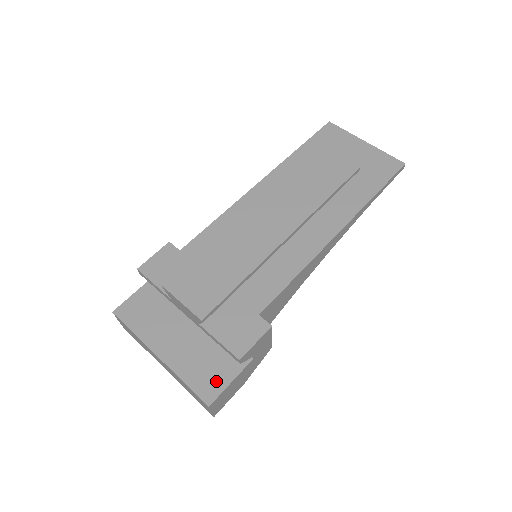
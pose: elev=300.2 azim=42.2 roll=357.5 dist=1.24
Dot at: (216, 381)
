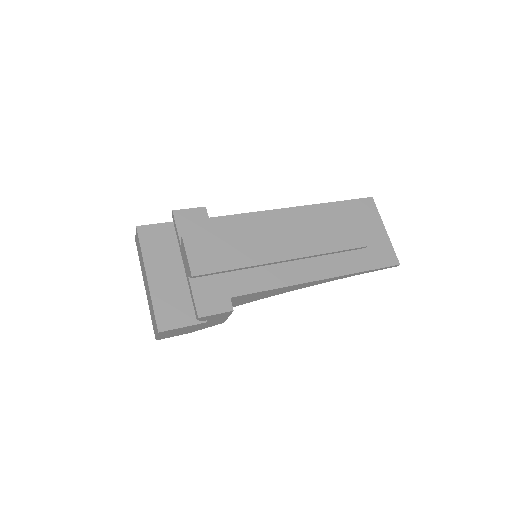
Dot at: (174, 320)
